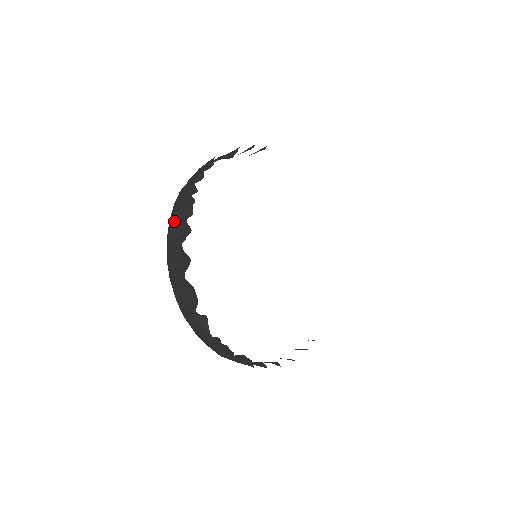
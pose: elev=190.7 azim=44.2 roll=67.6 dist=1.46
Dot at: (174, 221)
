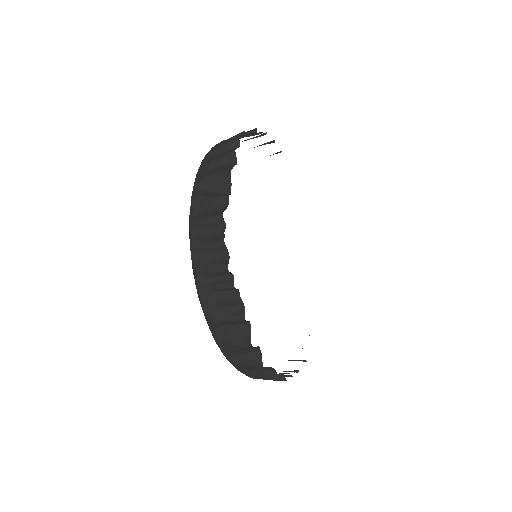
Dot at: (216, 315)
